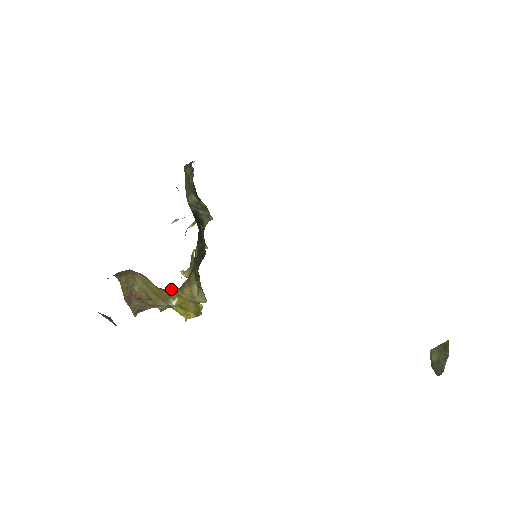
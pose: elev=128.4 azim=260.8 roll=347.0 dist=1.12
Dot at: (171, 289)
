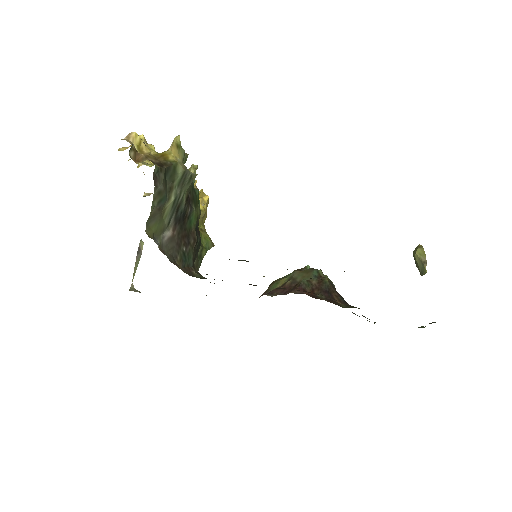
Dot at: occluded
